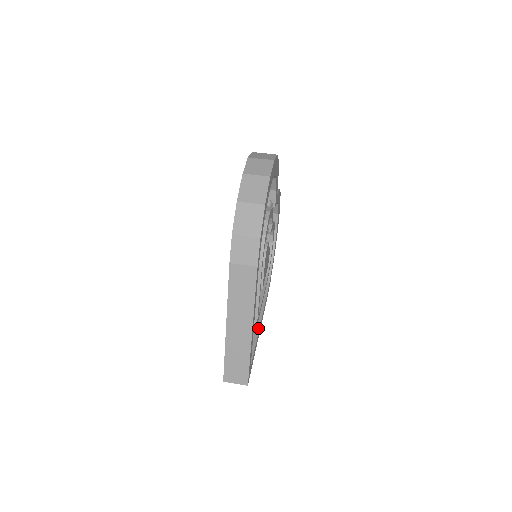
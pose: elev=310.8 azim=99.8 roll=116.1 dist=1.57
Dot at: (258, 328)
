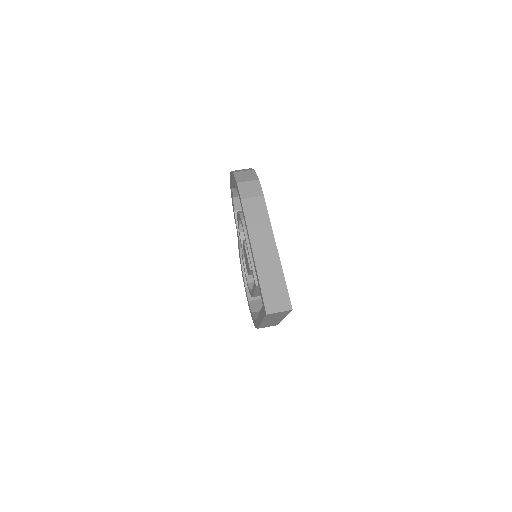
Dot at: occluded
